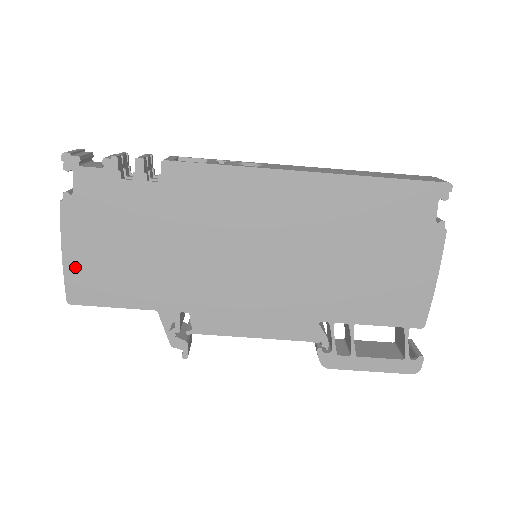
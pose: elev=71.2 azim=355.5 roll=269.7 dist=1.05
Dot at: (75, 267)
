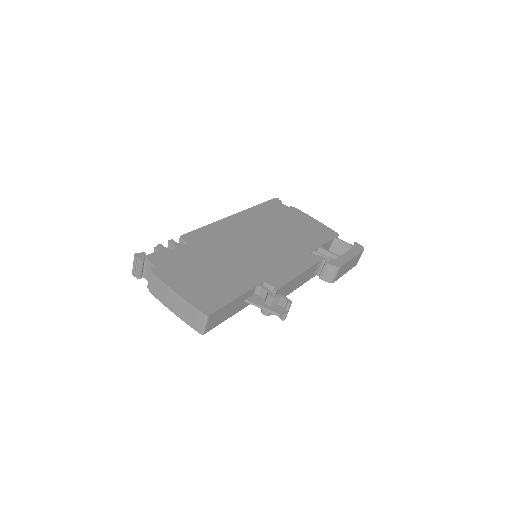
Dot at: (191, 296)
